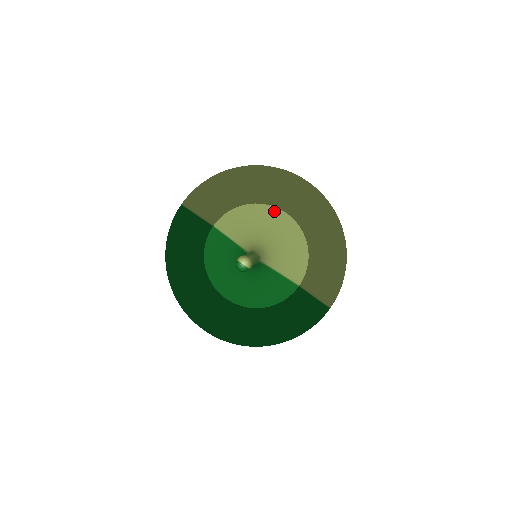
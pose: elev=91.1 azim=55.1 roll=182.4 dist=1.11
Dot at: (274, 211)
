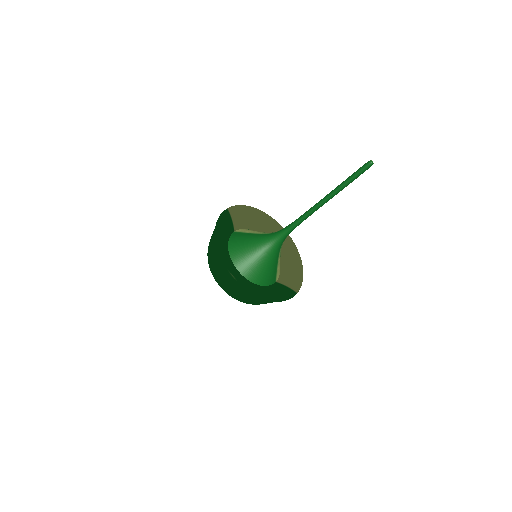
Dot at: occluded
